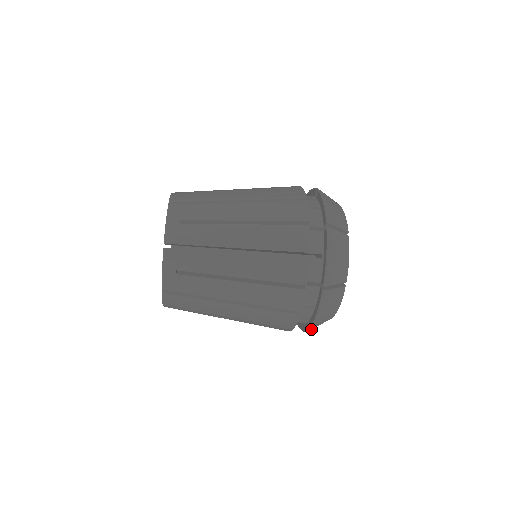
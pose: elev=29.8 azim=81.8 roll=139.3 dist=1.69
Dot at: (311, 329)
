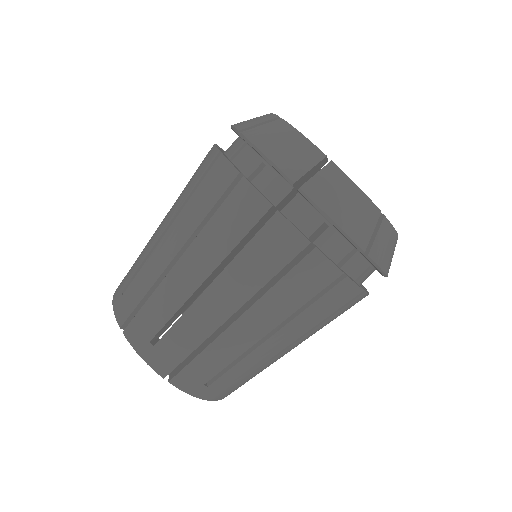
Dot at: (311, 193)
